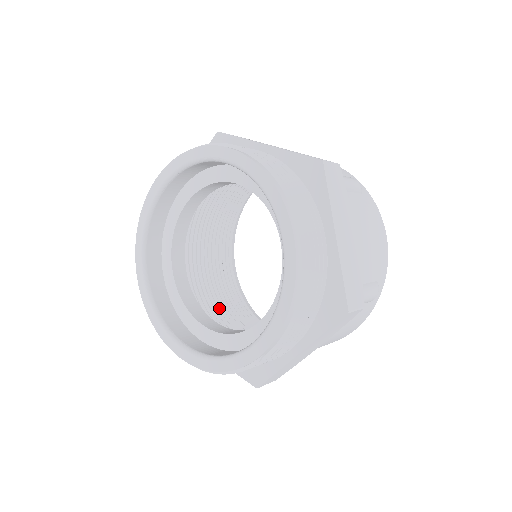
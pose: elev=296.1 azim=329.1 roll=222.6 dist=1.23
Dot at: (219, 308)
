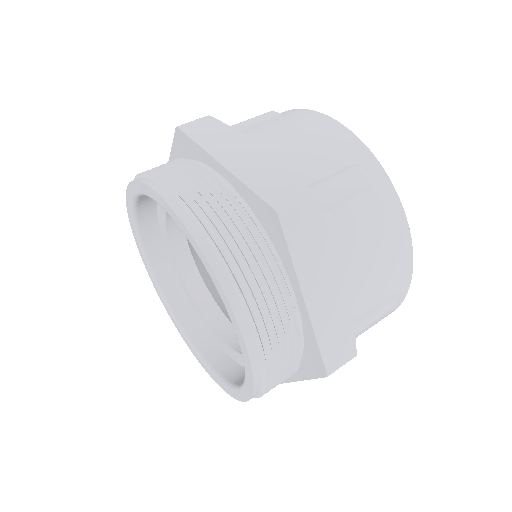
Dot at: occluded
